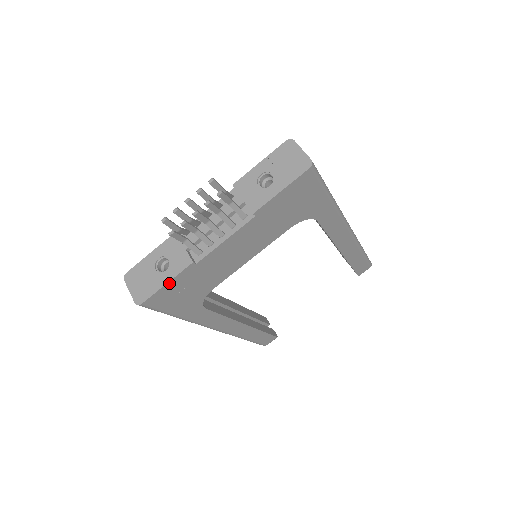
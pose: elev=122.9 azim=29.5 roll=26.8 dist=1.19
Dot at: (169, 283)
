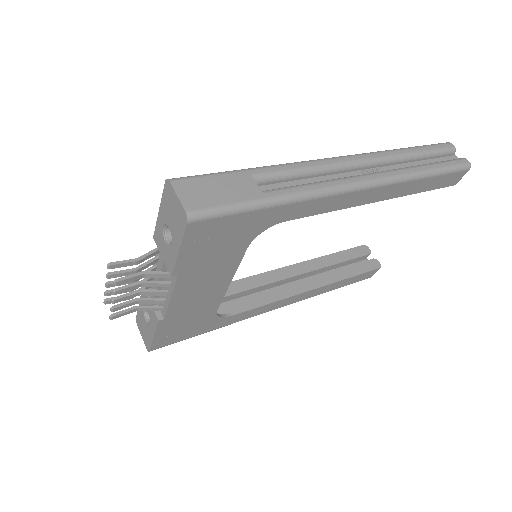
Dot at: (156, 335)
